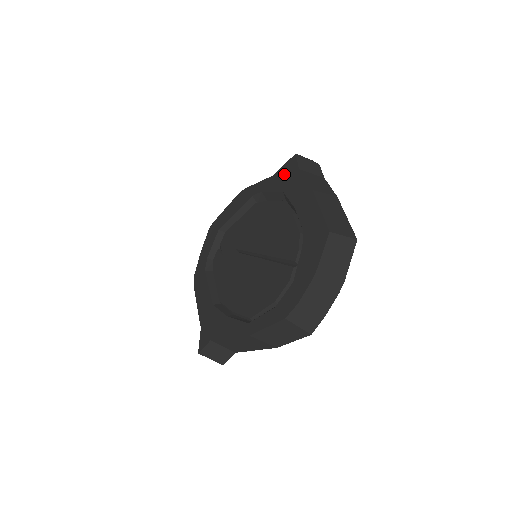
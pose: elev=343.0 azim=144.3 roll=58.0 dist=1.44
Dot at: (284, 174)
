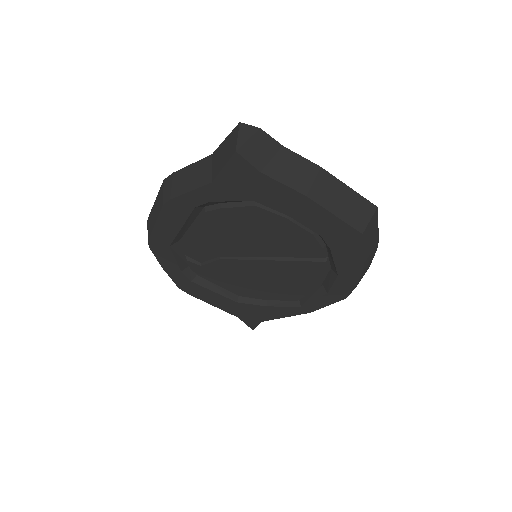
Dot at: (236, 180)
